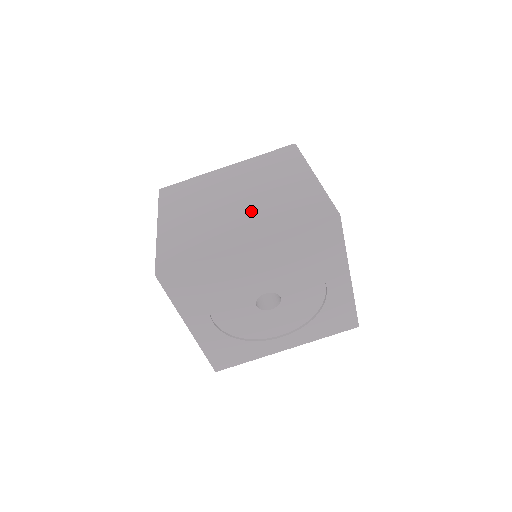
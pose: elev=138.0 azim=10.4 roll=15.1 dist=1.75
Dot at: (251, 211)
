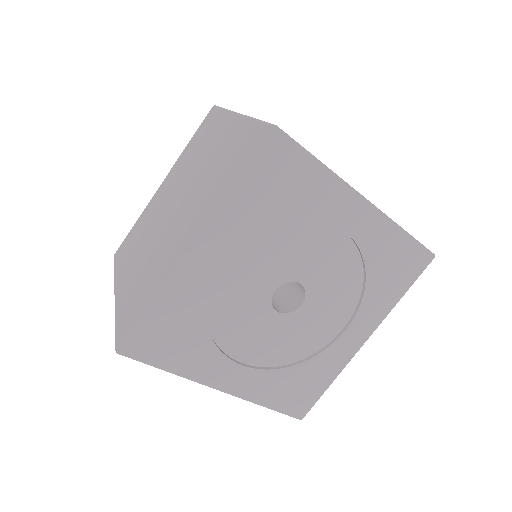
Dot at: occluded
